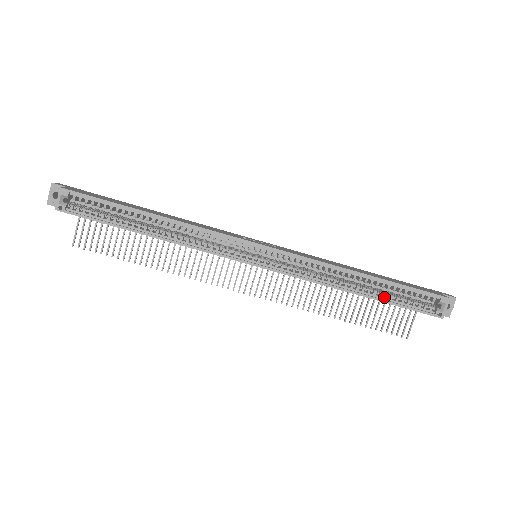
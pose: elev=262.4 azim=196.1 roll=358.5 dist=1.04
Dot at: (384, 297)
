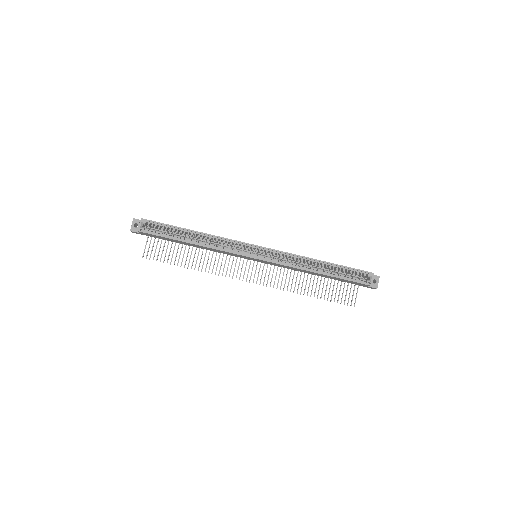
Dot at: (335, 274)
